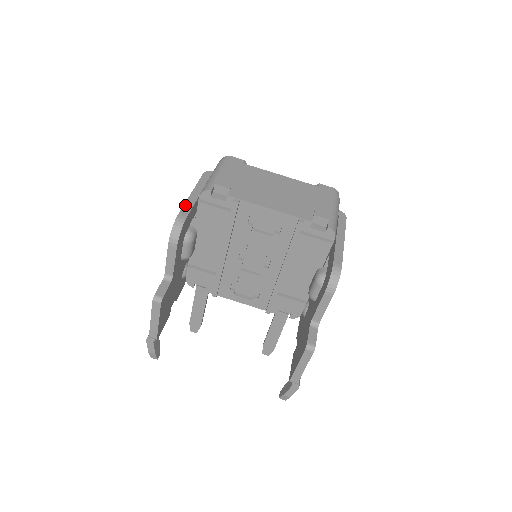
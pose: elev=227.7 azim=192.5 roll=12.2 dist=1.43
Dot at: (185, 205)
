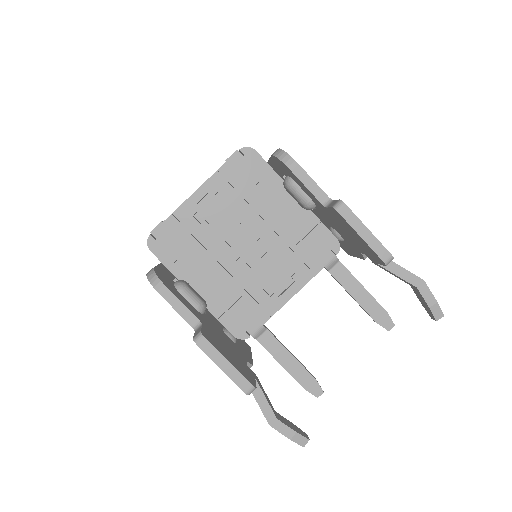
Dot at: occluded
